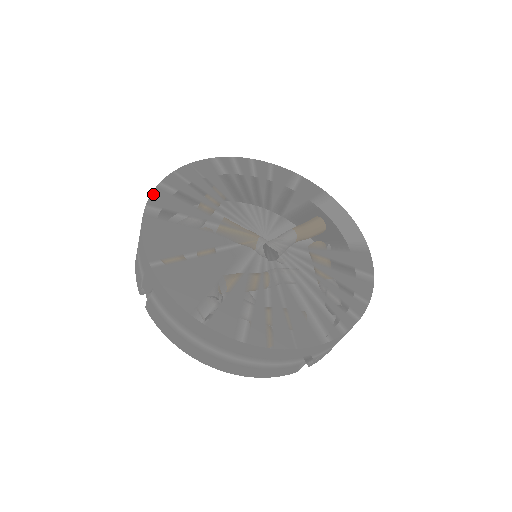
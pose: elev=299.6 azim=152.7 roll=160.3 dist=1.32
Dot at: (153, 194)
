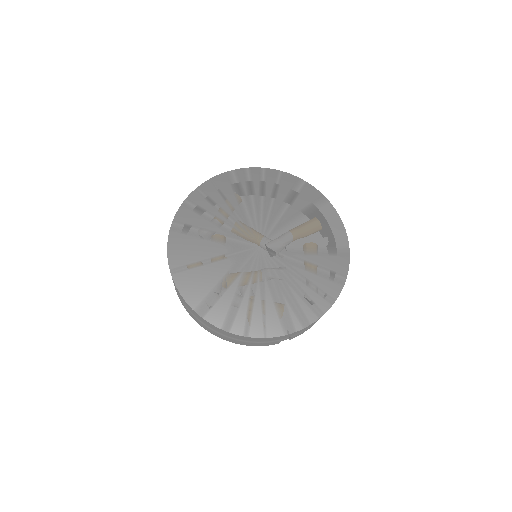
Dot at: (179, 211)
